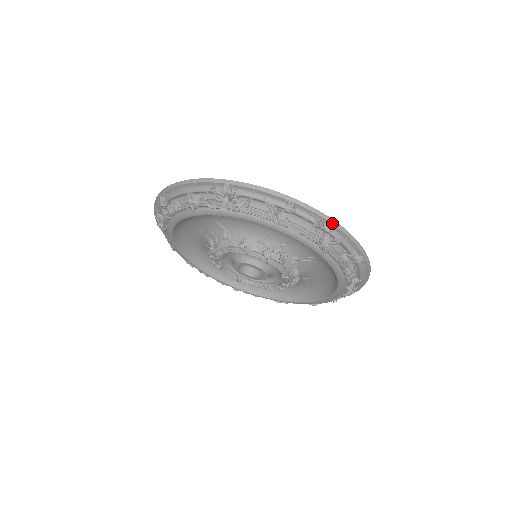
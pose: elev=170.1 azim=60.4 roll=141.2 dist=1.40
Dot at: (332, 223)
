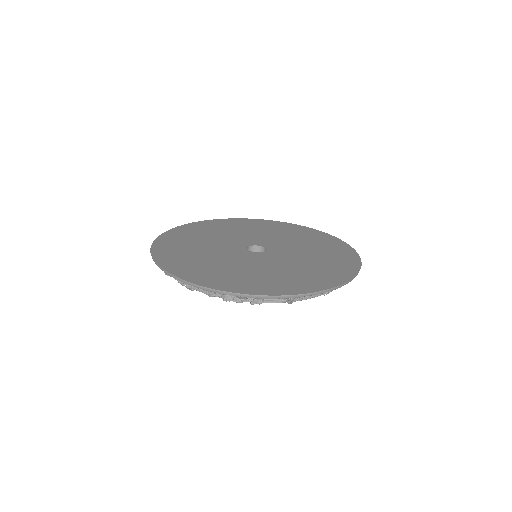
Dot at: (337, 288)
